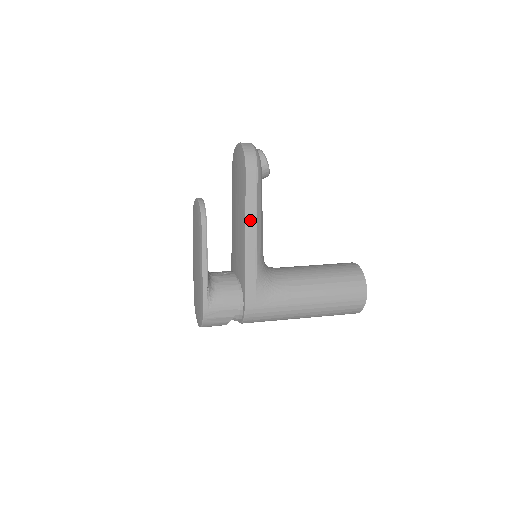
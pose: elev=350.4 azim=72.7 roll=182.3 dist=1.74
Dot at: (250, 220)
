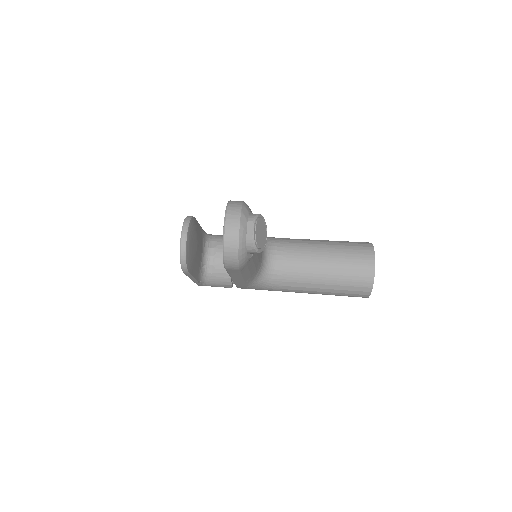
Dot at: (235, 277)
